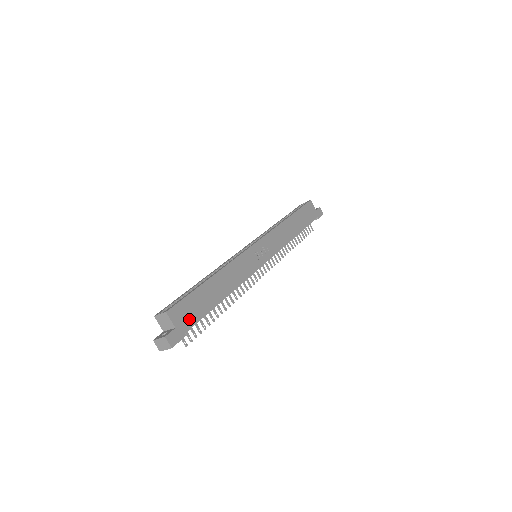
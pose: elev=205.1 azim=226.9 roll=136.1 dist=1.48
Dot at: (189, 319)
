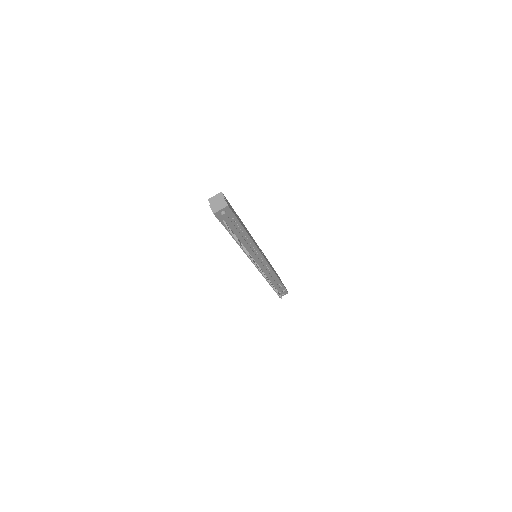
Dot at: occluded
